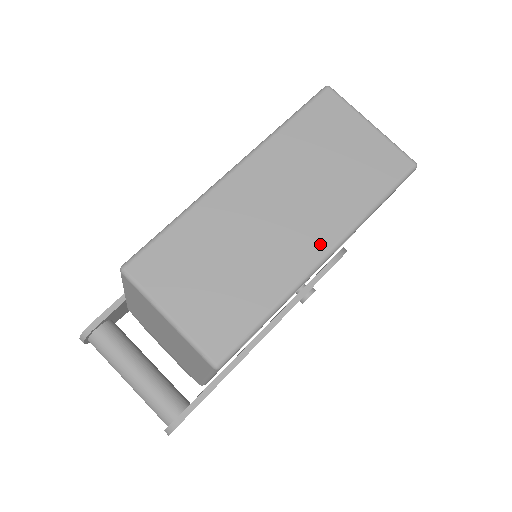
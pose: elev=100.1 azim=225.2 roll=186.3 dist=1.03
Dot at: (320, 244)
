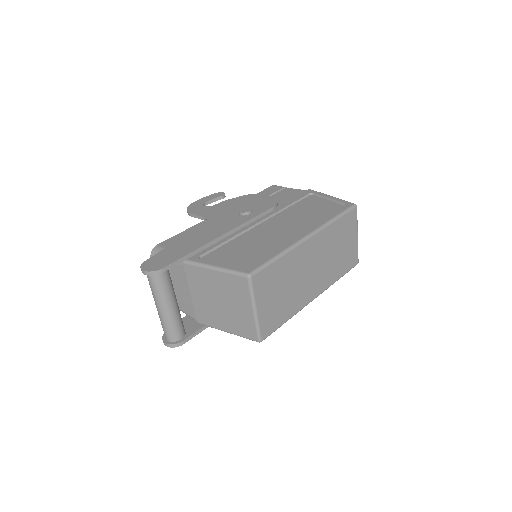
Dot at: (317, 291)
